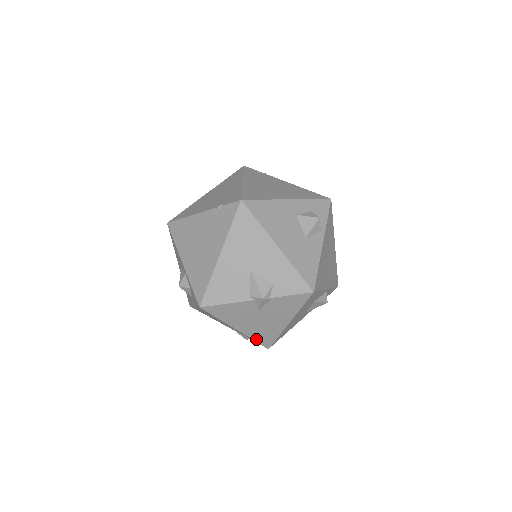
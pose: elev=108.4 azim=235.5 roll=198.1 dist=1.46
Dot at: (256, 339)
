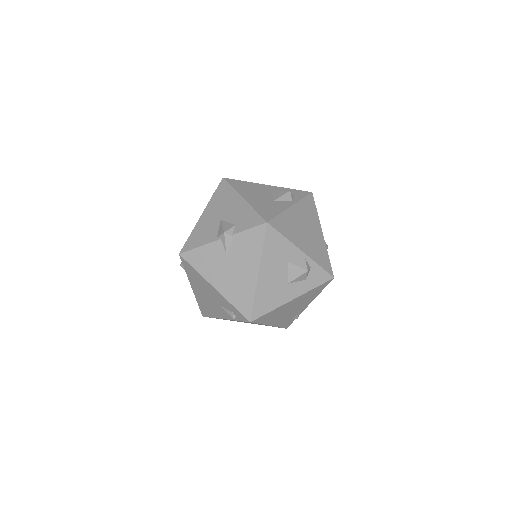
Dot at: (235, 304)
